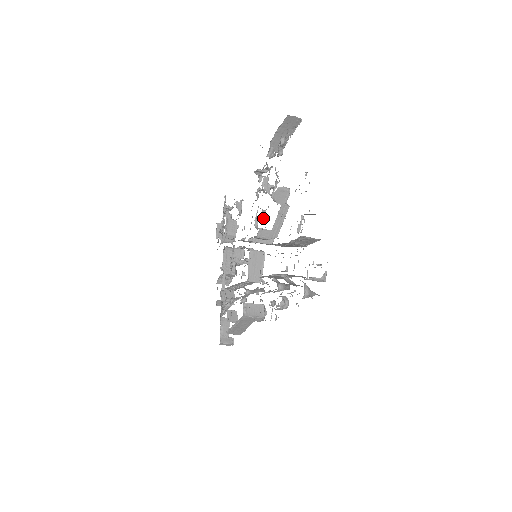
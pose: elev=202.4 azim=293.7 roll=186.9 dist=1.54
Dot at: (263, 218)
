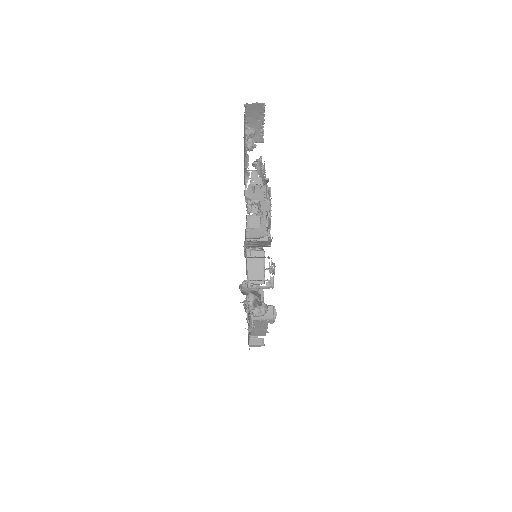
Dot at: occluded
